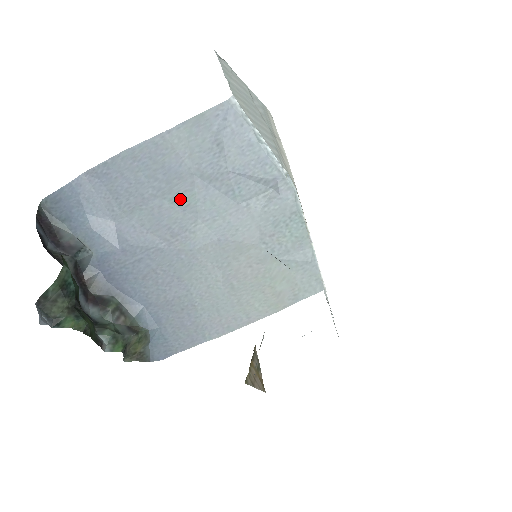
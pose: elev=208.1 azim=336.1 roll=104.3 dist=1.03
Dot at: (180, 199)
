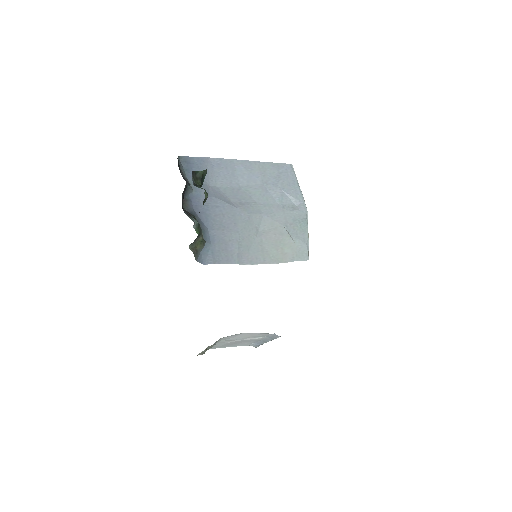
Dot at: (251, 191)
